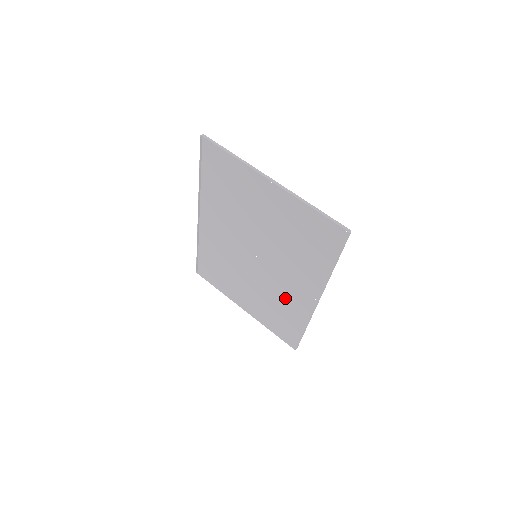
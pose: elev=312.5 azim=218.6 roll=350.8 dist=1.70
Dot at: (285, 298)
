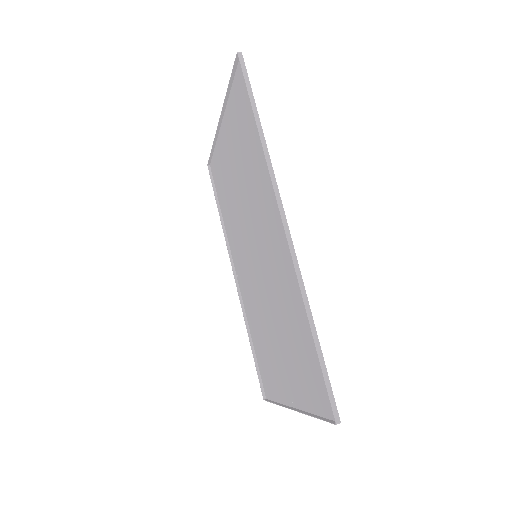
Dot at: (284, 289)
